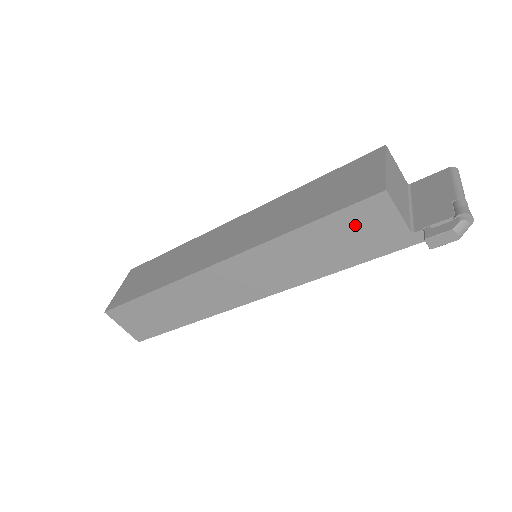
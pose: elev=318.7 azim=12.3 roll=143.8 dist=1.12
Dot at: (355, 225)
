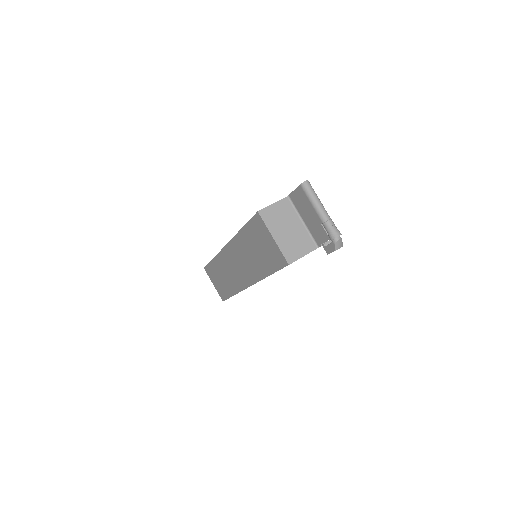
Dot at: occluded
